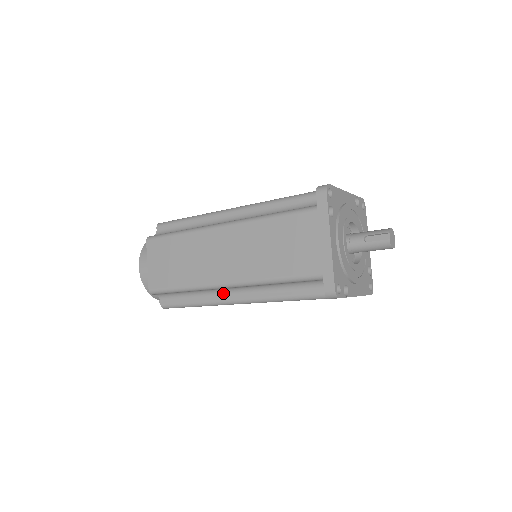
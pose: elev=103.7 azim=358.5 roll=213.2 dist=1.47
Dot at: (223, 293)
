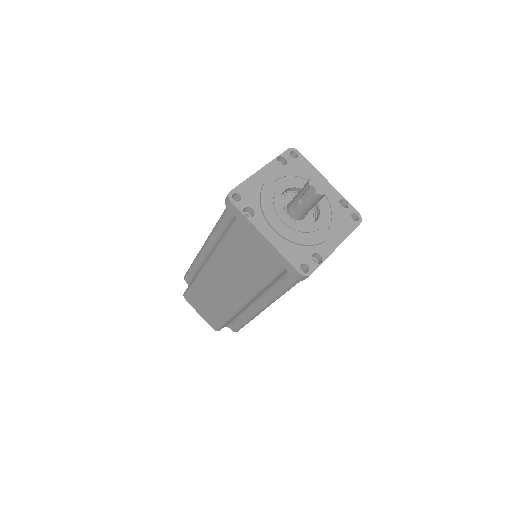
Dot at: (253, 305)
